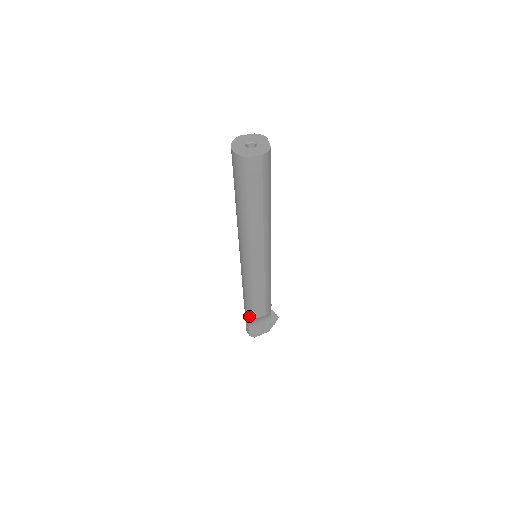
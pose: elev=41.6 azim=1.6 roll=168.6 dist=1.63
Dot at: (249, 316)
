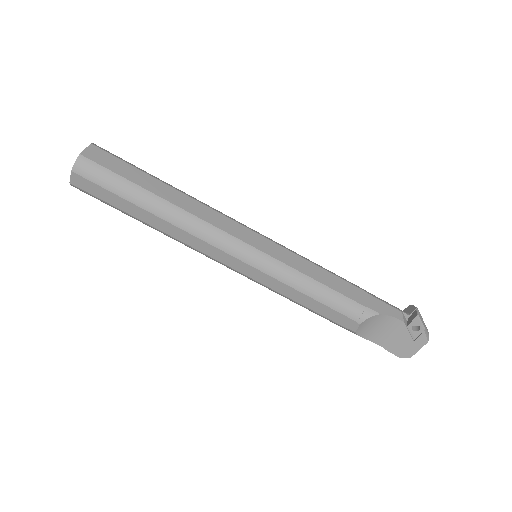
Dot at: occluded
